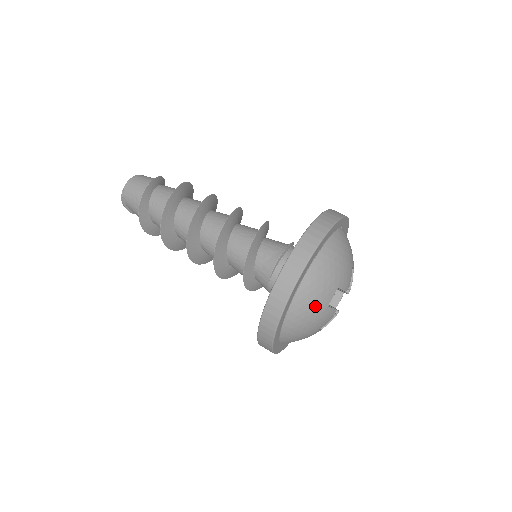
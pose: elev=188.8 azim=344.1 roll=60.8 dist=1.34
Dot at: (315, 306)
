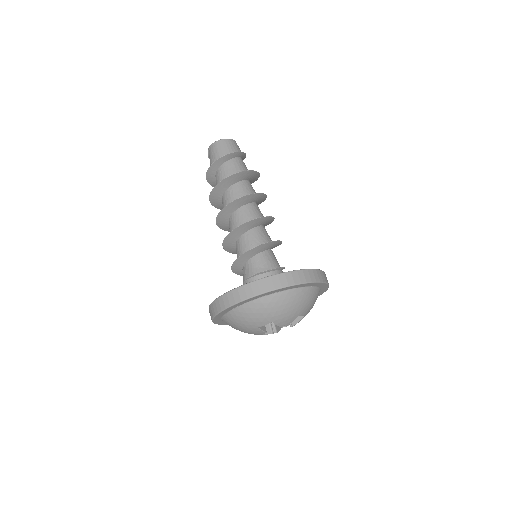
Dot at: (248, 322)
